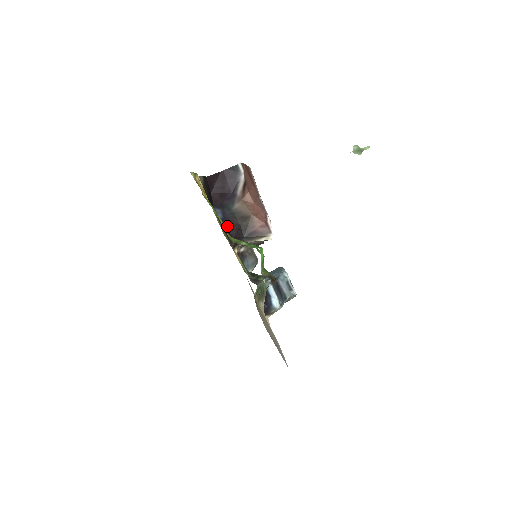
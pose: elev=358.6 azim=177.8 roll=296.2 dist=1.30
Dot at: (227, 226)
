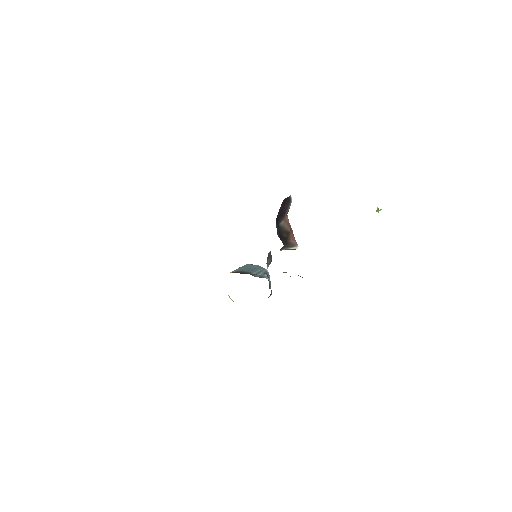
Dot at: (280, 237)
